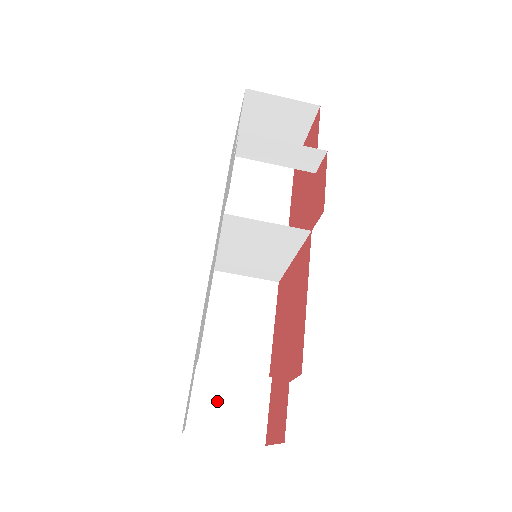
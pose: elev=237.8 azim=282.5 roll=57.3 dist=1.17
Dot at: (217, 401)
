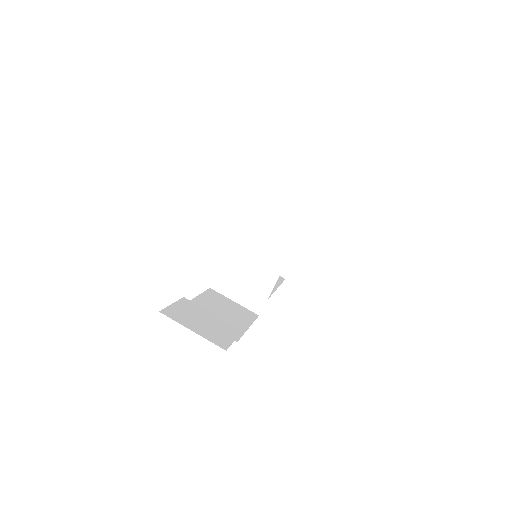
Dot at: (194, 316)
